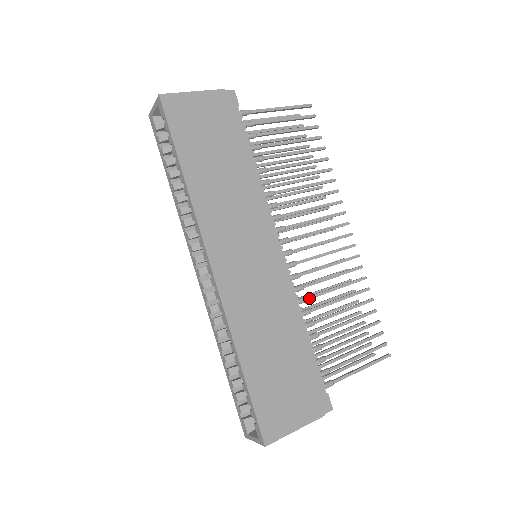
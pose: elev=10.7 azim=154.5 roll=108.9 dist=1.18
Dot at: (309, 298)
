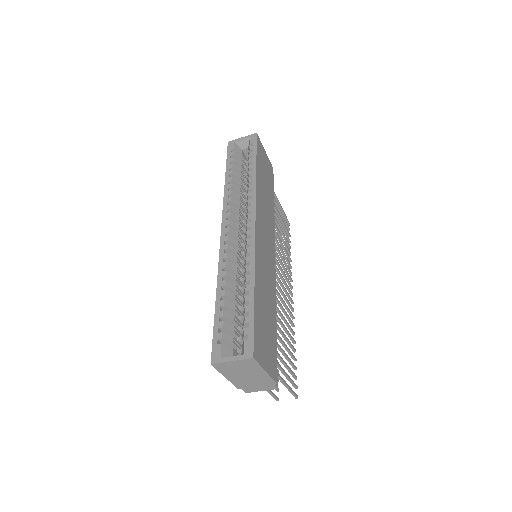
Dot at: (277, 307)
